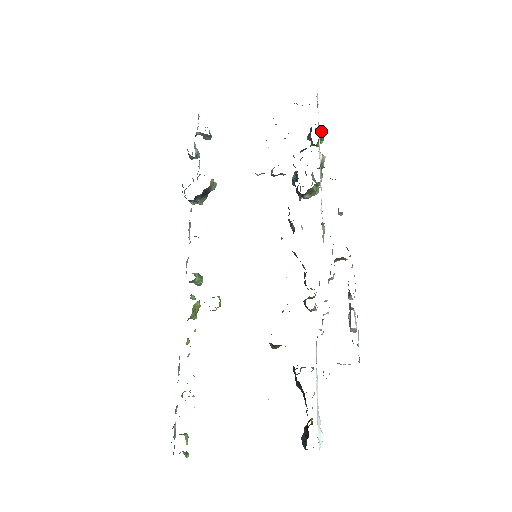
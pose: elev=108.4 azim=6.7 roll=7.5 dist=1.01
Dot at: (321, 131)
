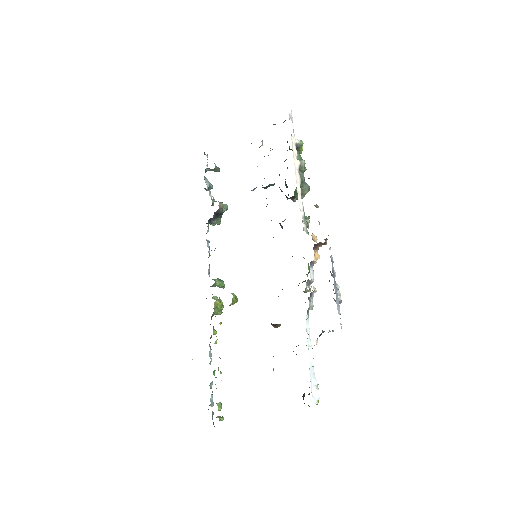
Dot at: (297, 141)
